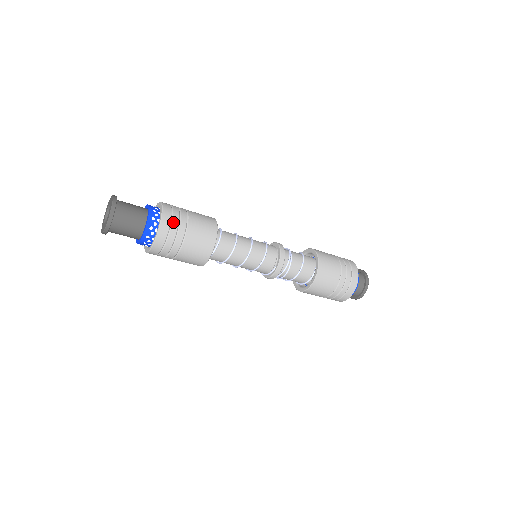
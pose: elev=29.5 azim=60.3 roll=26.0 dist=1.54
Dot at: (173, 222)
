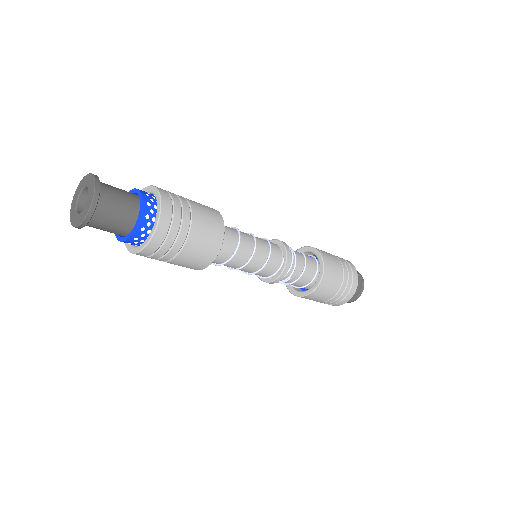
Dot at: (172, 196)
